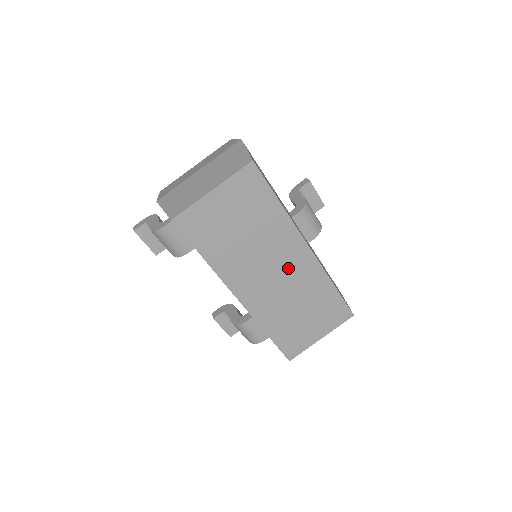
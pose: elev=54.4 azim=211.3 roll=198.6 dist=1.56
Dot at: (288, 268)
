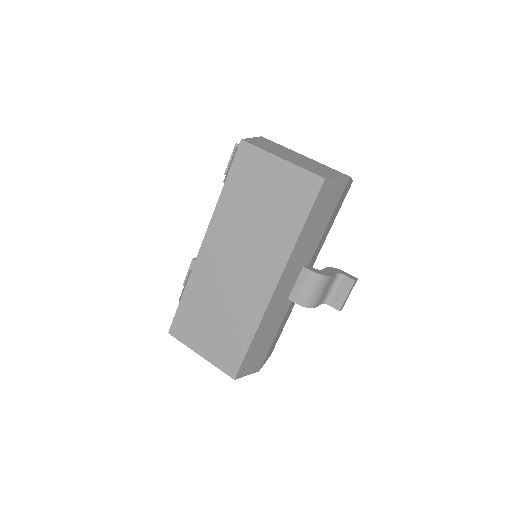
Dot at: (248, 277)
